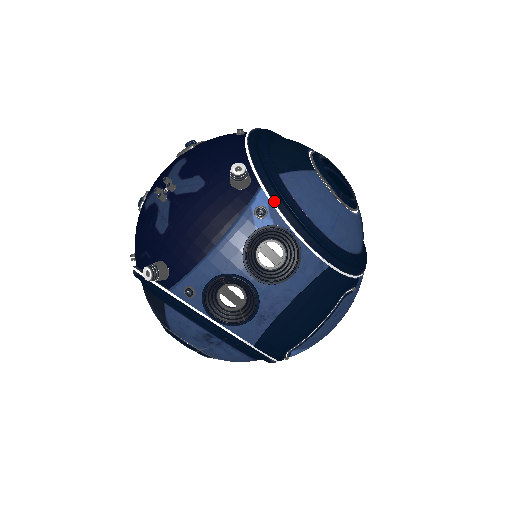
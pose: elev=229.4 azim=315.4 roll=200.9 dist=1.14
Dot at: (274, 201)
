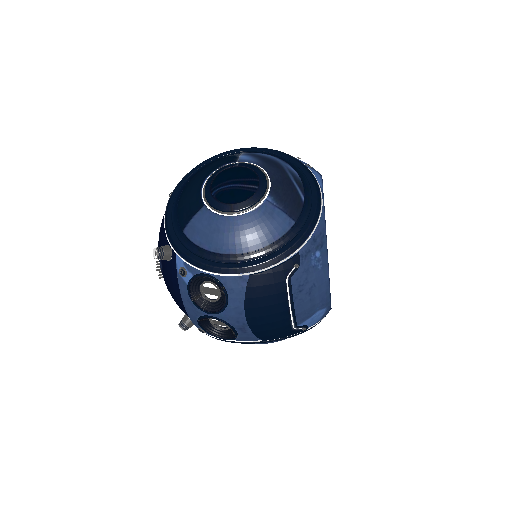
Dot at: (184, 259)
